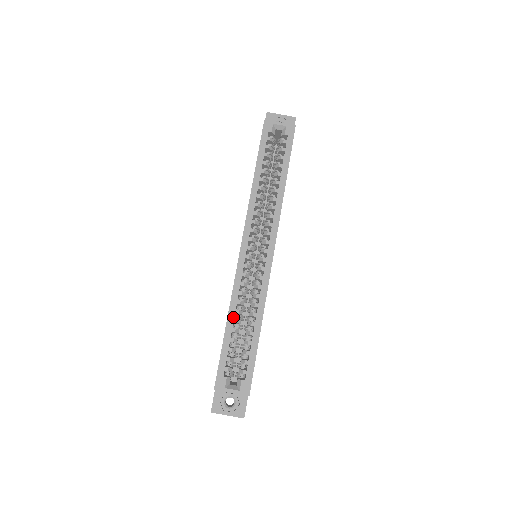
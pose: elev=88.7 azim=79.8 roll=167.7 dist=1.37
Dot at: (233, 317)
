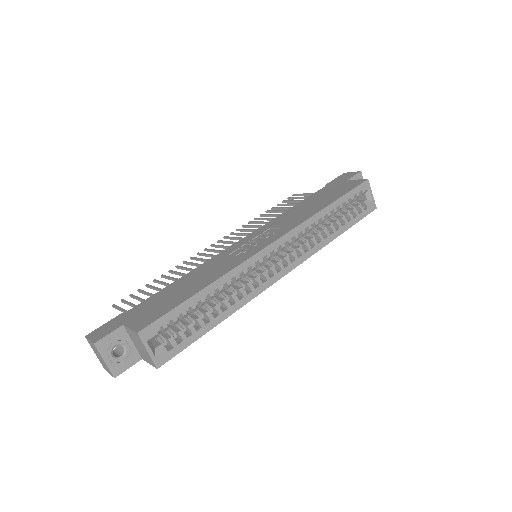
Dot at: (214, 289)
